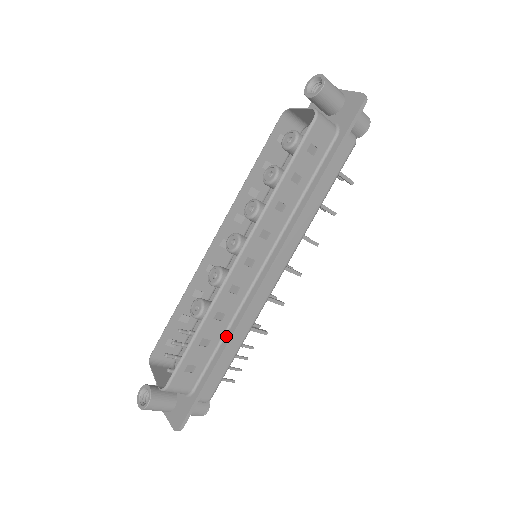
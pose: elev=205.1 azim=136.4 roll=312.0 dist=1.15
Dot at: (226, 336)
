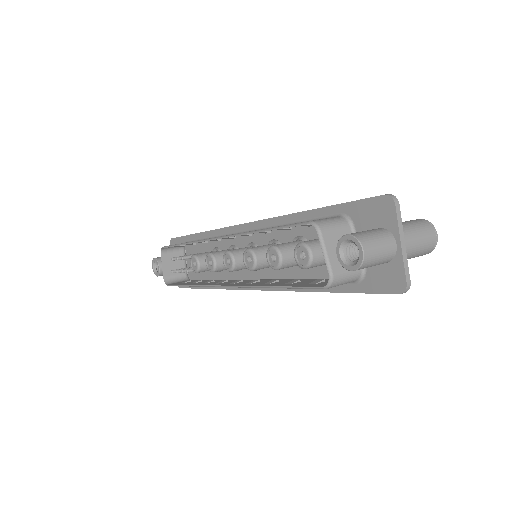
Dot at: occluded
